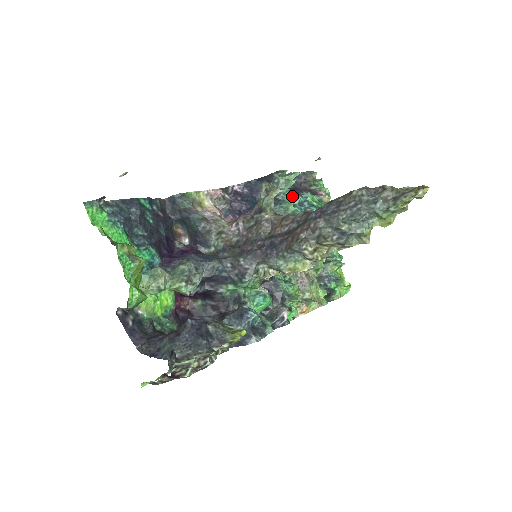
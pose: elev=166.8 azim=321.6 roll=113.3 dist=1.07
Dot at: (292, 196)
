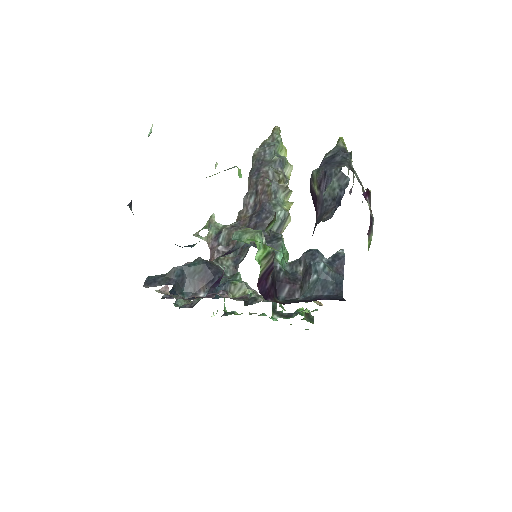
Dot at: occluded
